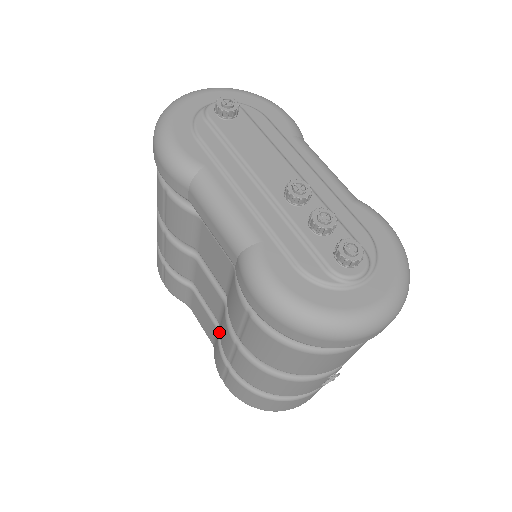
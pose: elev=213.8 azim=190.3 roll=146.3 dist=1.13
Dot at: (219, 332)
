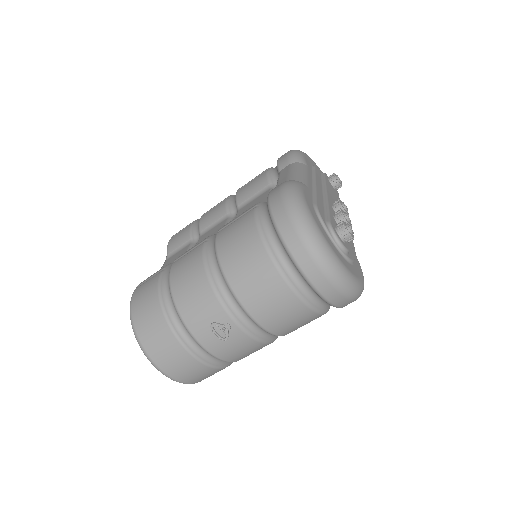
Dot at: occluded
